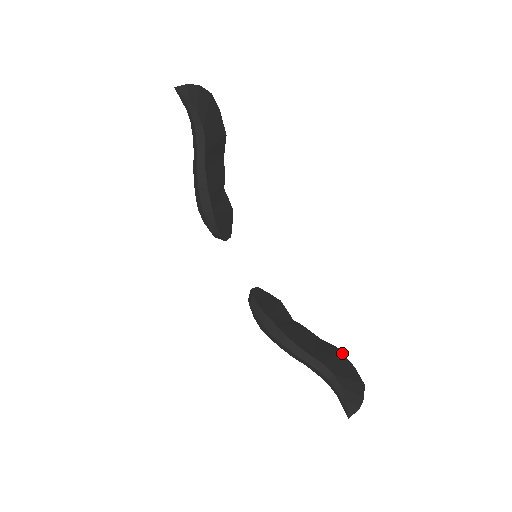
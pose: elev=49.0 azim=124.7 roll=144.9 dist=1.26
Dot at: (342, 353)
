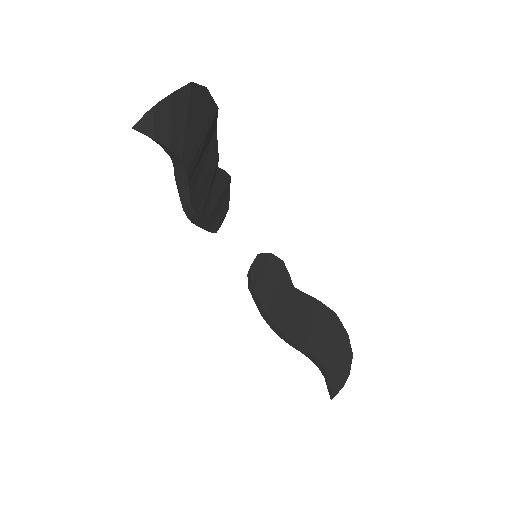
Dot at: (338, 319)
